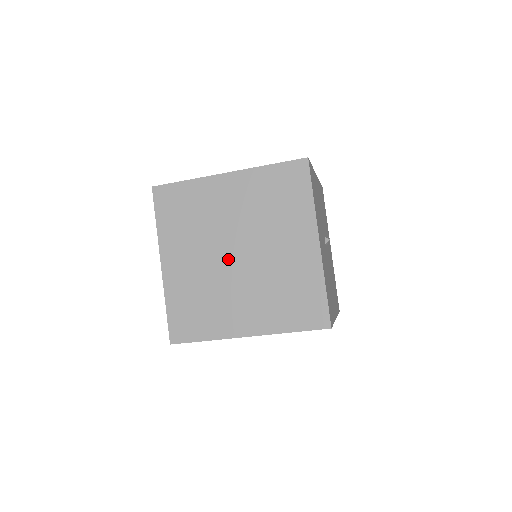
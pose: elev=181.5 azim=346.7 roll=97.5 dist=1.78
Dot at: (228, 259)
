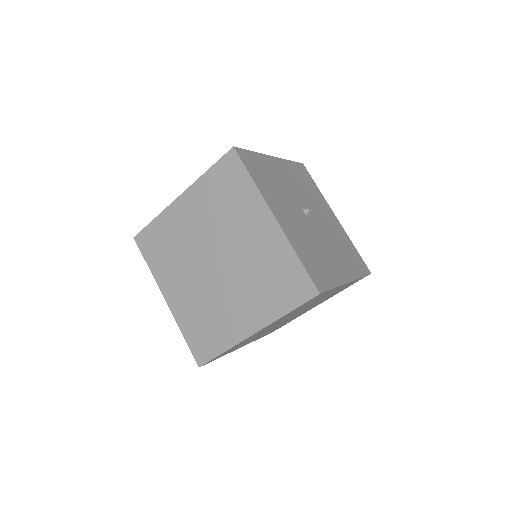
Dot at: (211, 270)
